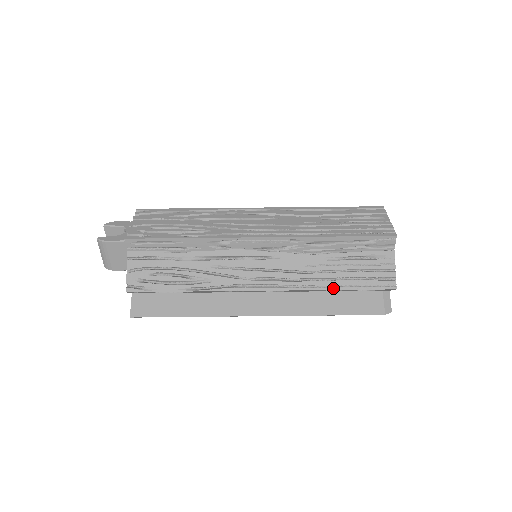
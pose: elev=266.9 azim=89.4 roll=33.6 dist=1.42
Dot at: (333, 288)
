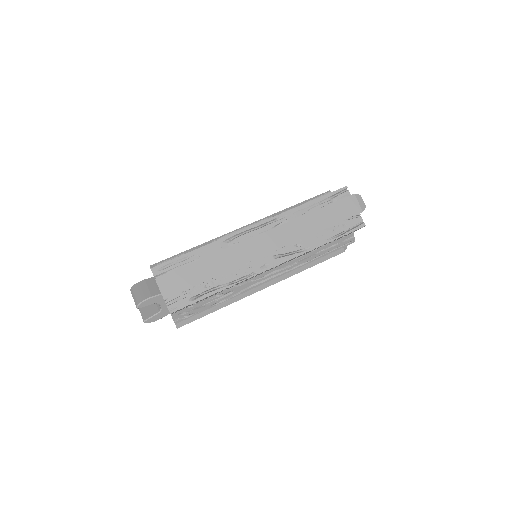
Dot at: (304, 204)
